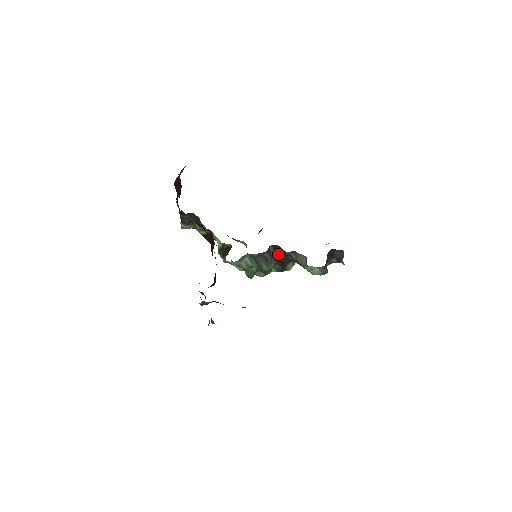
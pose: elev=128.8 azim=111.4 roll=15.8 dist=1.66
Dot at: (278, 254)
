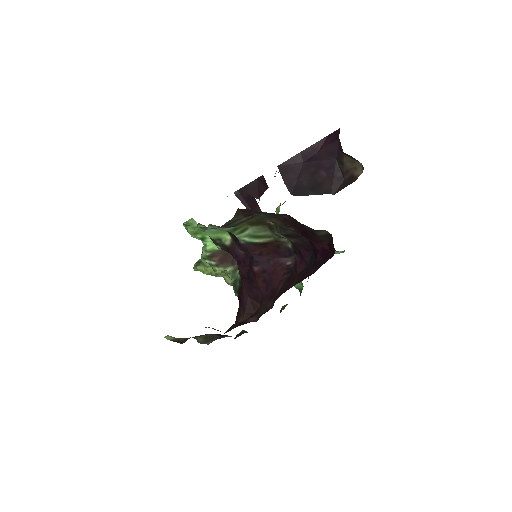
Dot at: occluded
